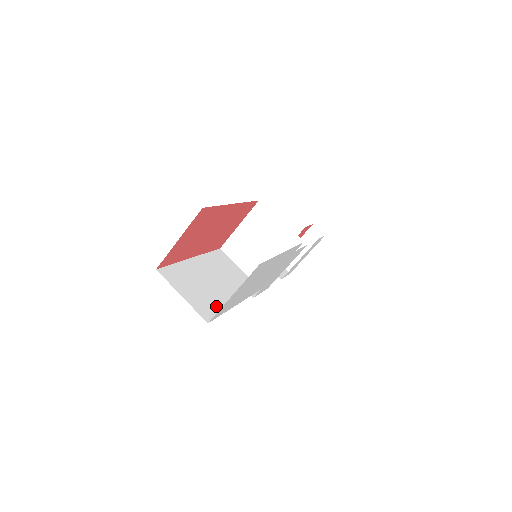
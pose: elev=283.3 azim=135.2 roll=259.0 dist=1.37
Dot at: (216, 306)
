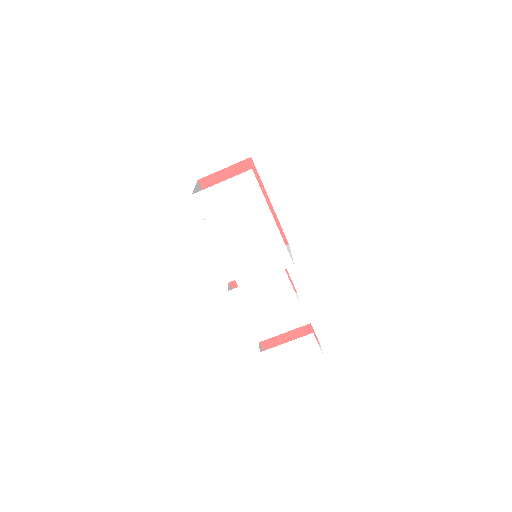
Dot at: occluded
